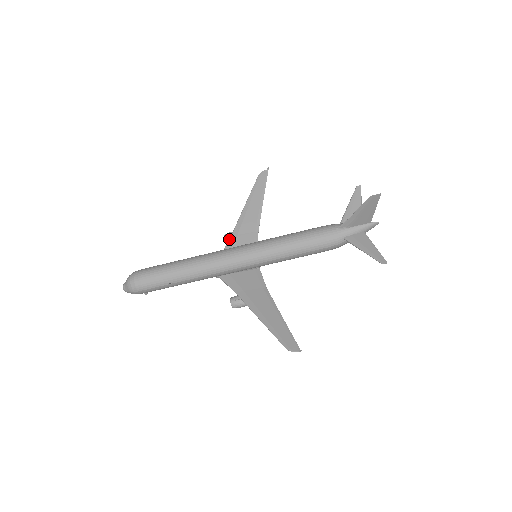
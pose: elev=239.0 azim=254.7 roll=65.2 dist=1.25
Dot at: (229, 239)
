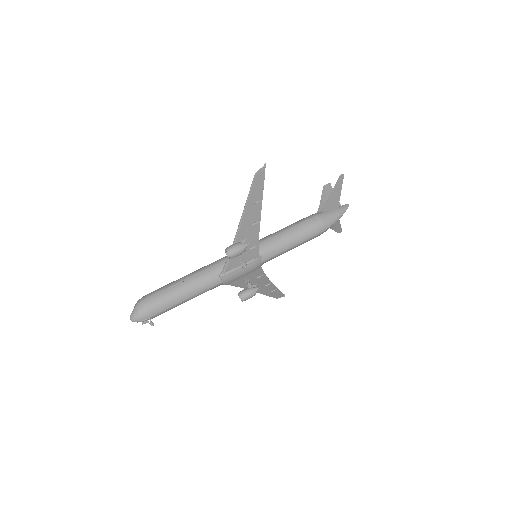
Dot at: (240, 286)
